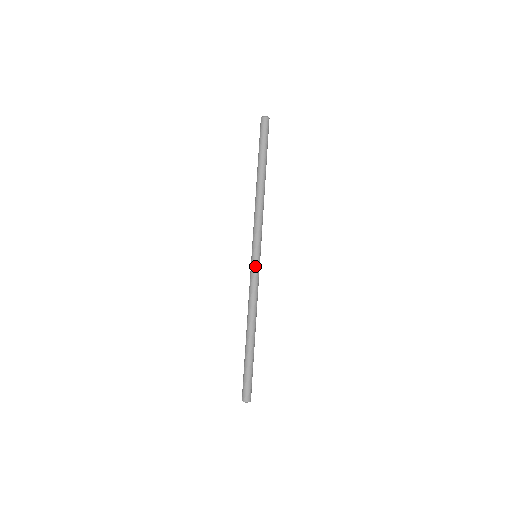
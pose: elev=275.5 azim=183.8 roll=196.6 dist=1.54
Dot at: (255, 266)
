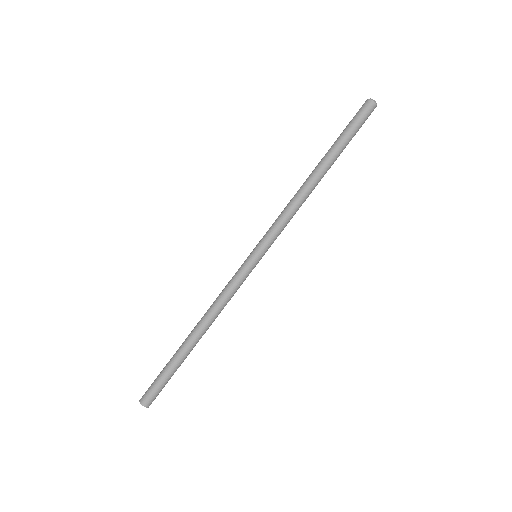
Dot at: (250, 269)
